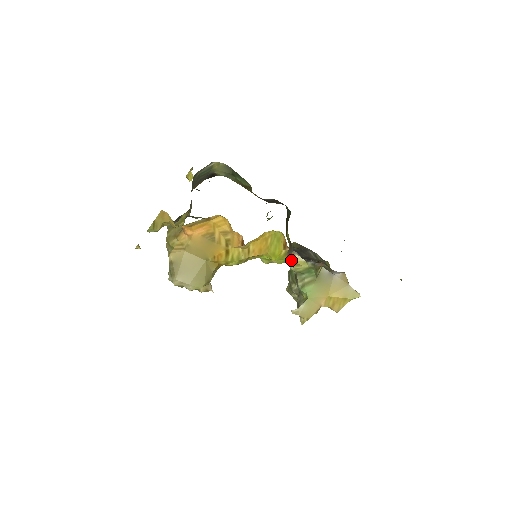
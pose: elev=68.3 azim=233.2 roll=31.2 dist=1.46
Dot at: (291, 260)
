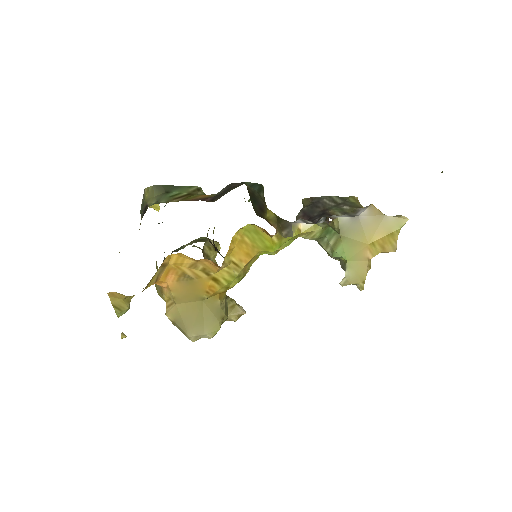
Dot at: (297, 235)
